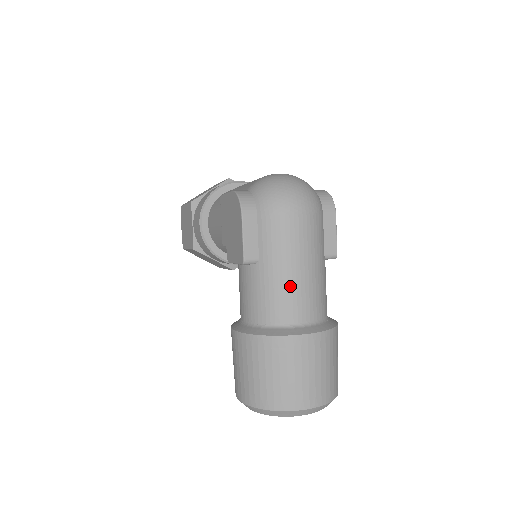
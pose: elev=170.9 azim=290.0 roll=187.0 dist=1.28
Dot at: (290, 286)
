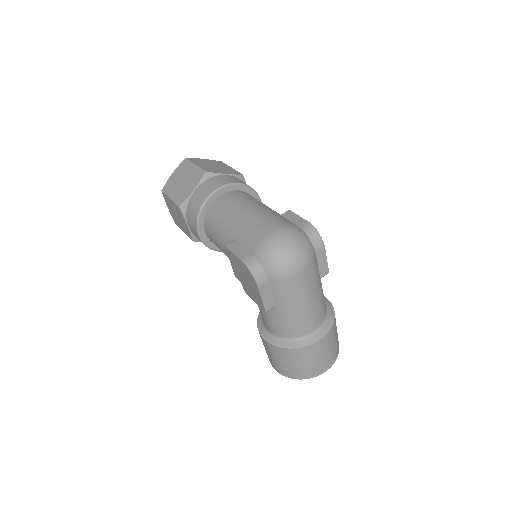
Dot at: (302, 316)
